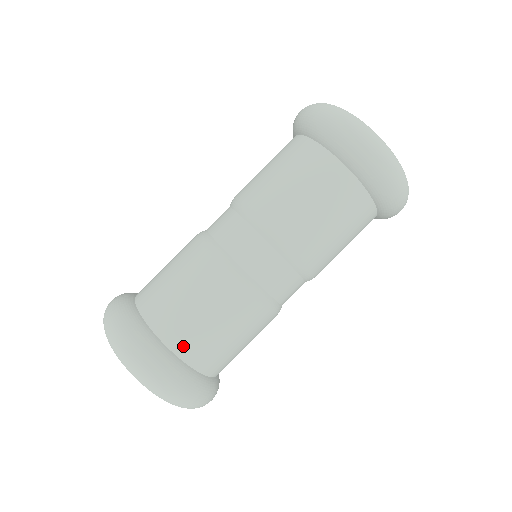
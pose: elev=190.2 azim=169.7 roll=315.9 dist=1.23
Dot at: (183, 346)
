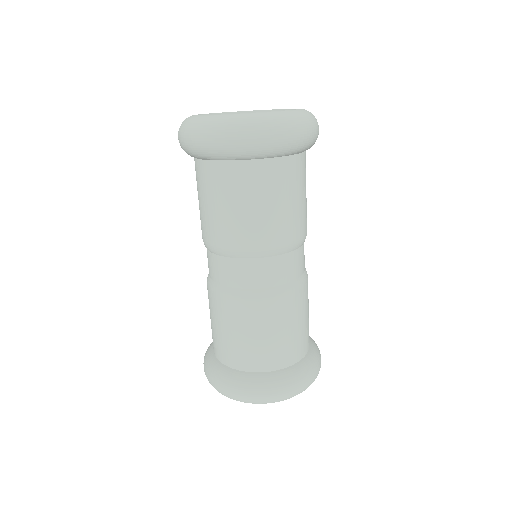
Dot at: (276, 362)
